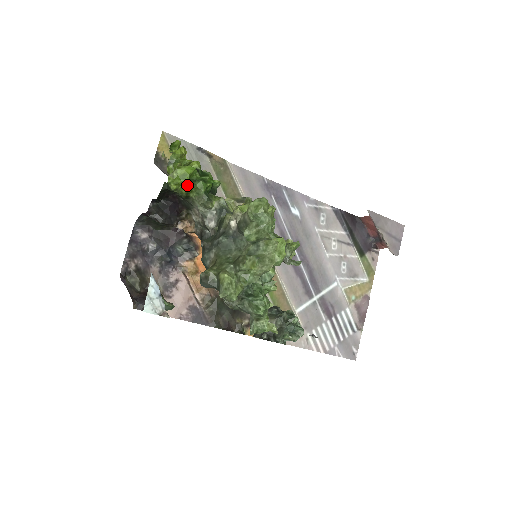
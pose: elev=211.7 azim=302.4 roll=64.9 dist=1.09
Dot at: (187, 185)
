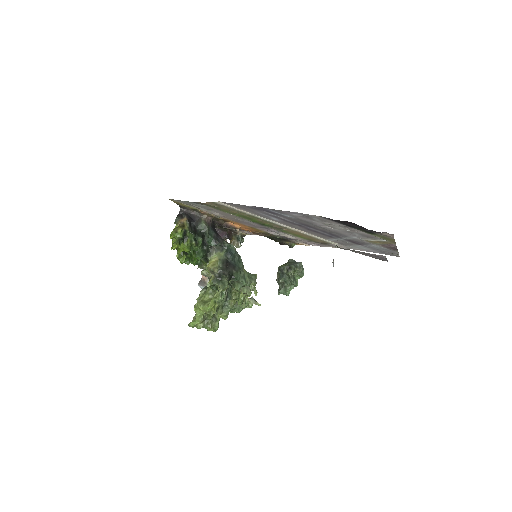
Dot at: (186, 263)
